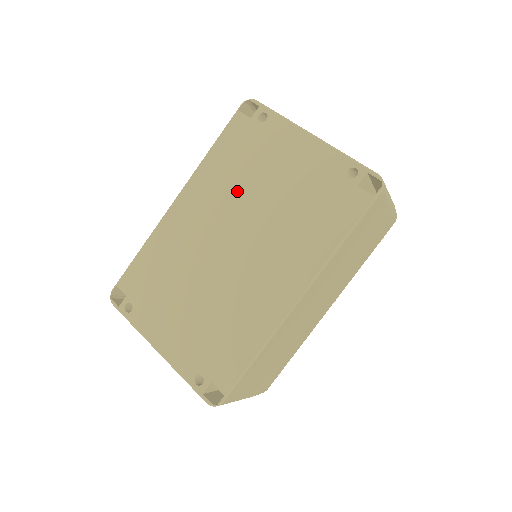
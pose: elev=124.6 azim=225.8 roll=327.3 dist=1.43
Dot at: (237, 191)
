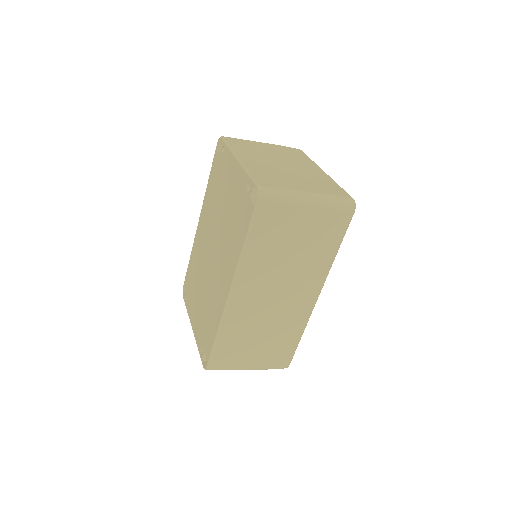
Dot at: (214, 211)
